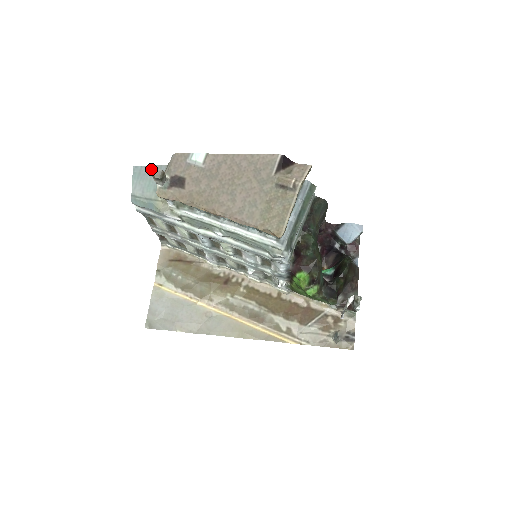
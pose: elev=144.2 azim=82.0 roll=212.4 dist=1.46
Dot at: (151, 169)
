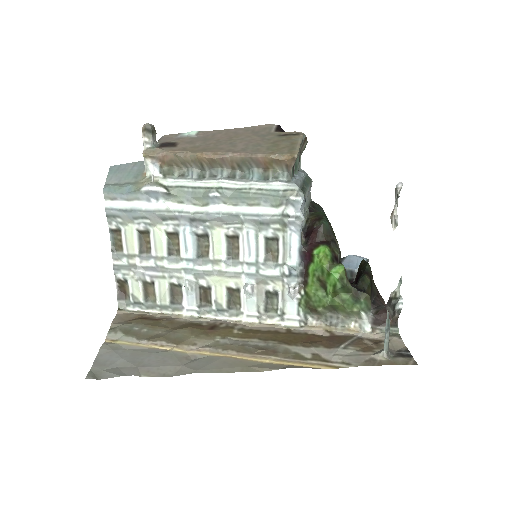
Dot at: (132, 164)
